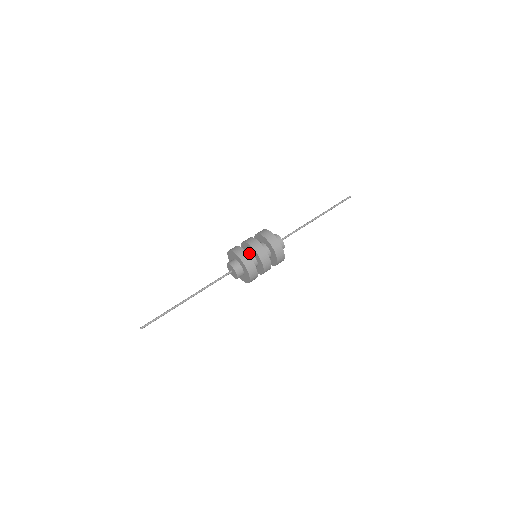
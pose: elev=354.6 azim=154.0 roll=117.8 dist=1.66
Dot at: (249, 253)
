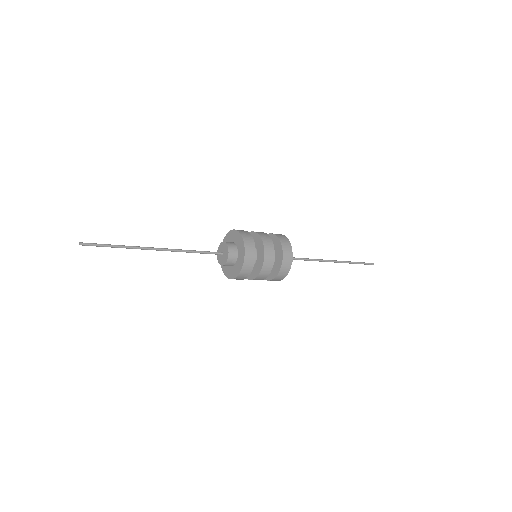
Dot at: occluded
